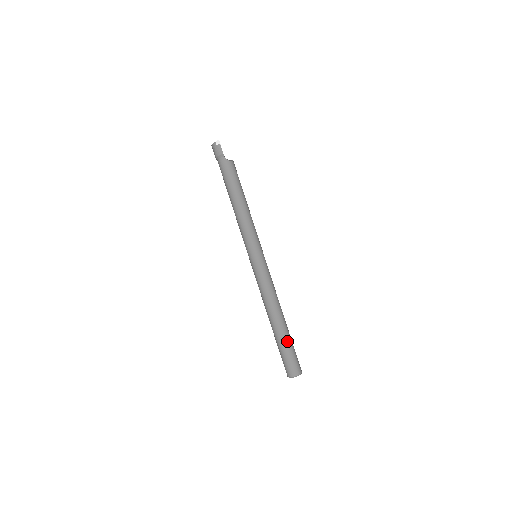
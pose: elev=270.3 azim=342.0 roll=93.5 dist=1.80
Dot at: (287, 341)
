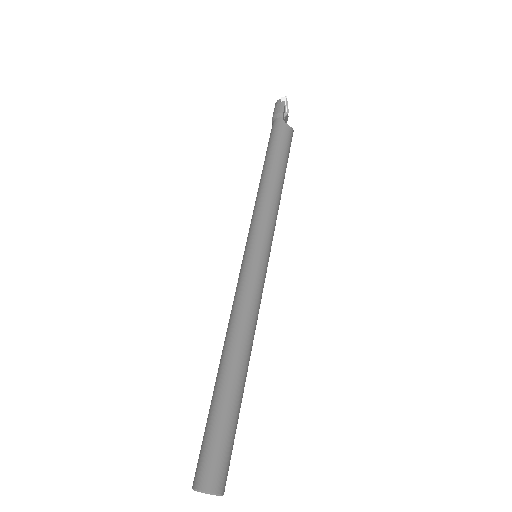
Dot at: (227, 411)
